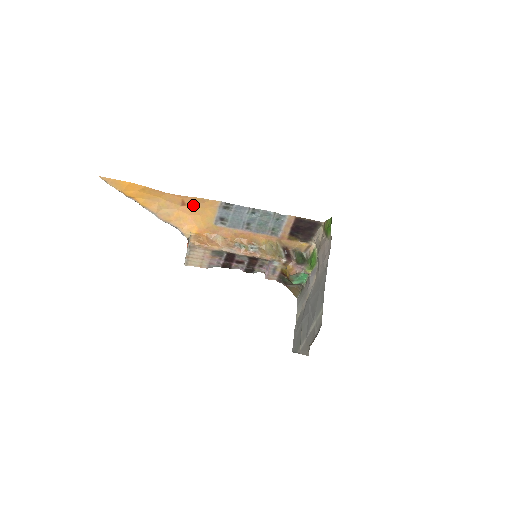
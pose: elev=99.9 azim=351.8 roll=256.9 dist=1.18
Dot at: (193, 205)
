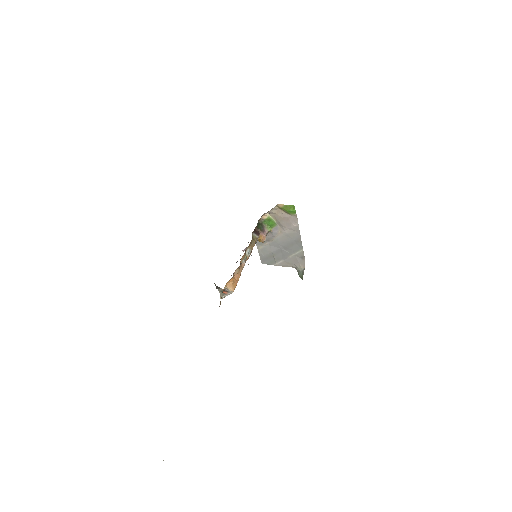
Dot at: occluded
